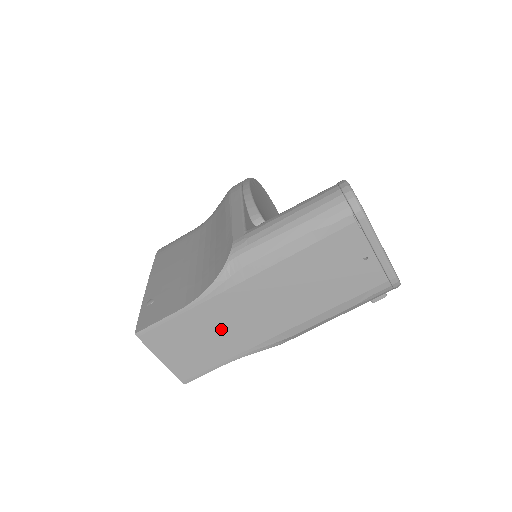
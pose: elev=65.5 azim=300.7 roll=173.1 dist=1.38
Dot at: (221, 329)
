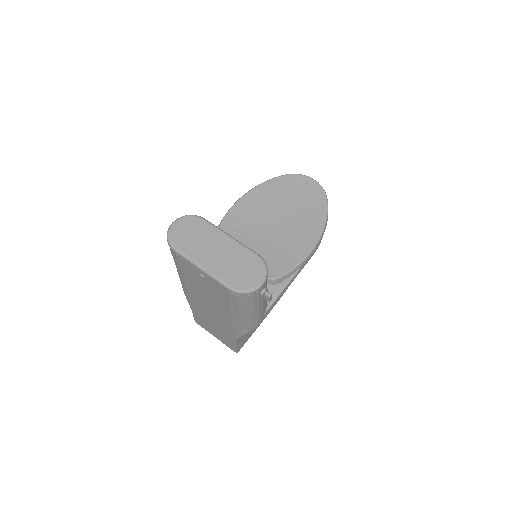
Dot at: (212, 322)
